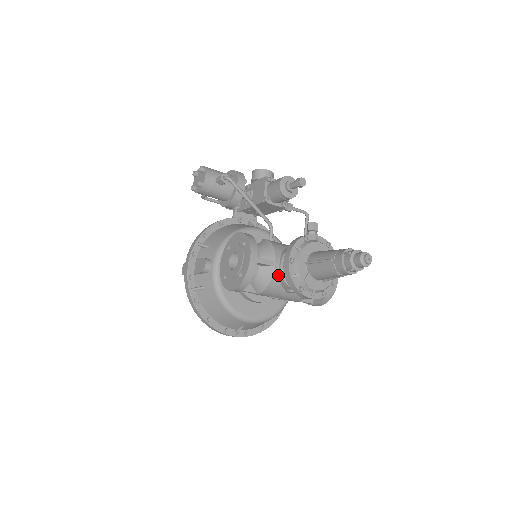
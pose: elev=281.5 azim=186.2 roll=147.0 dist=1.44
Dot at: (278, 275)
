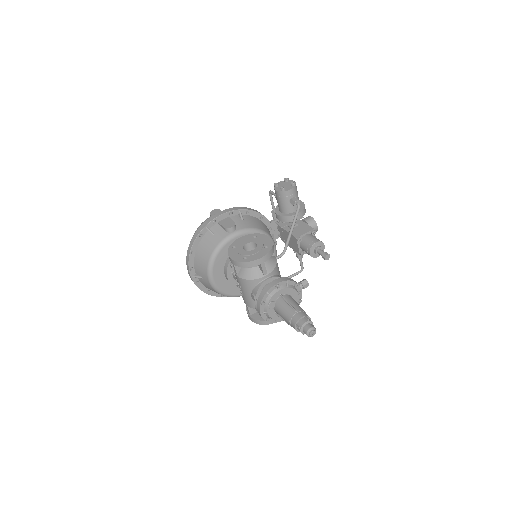
Dot at: (260, 282)
